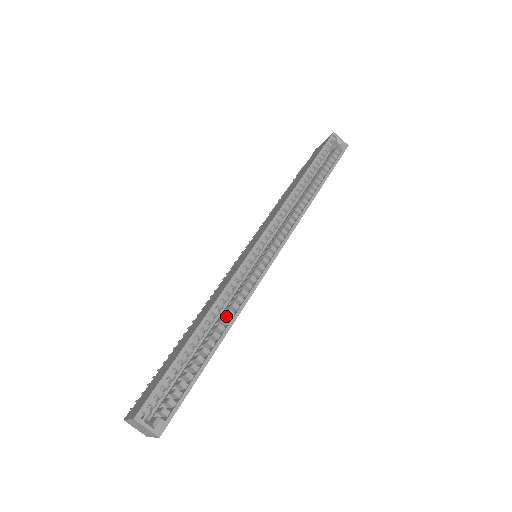
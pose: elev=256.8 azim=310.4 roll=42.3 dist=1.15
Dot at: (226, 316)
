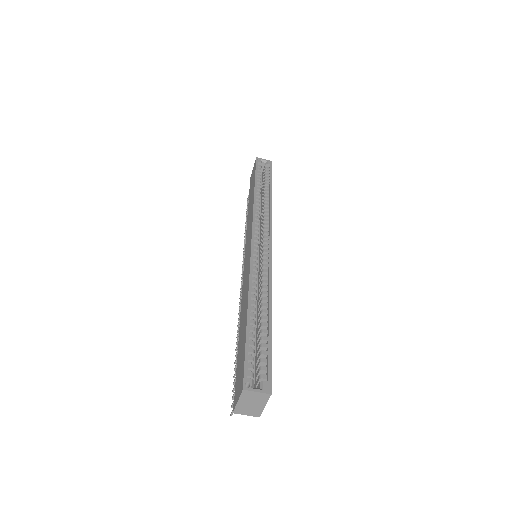
Dot at: occluded
